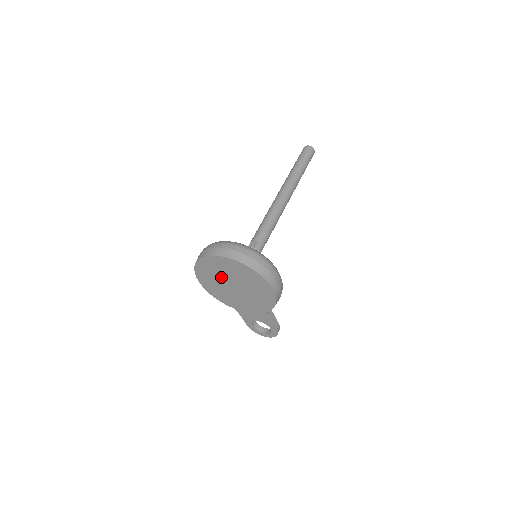
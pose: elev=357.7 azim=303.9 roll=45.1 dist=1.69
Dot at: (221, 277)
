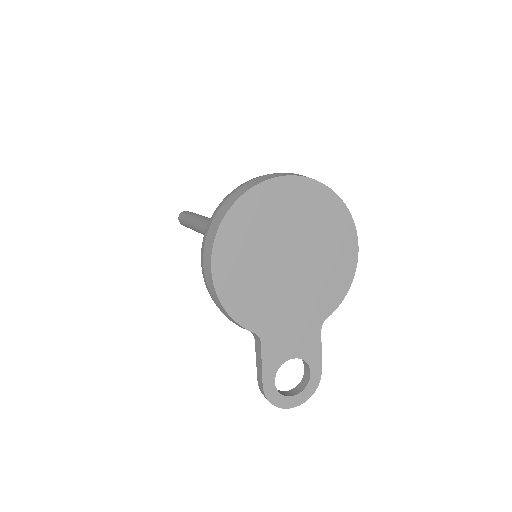
Dot at: (273, 237)
